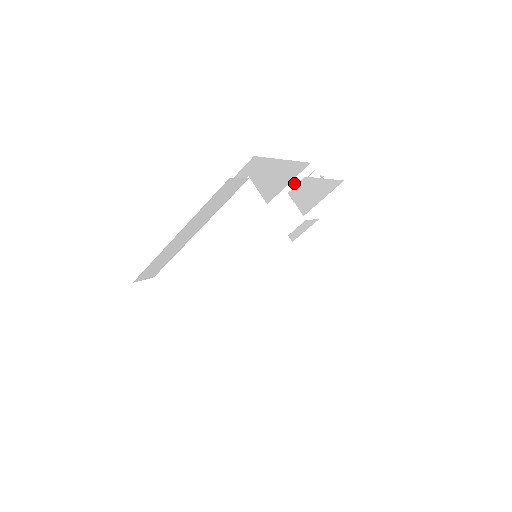
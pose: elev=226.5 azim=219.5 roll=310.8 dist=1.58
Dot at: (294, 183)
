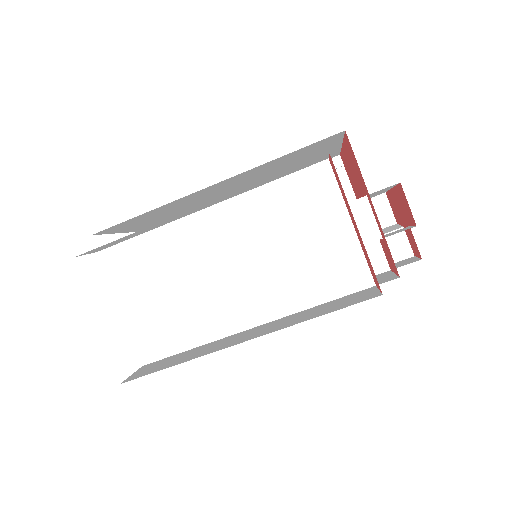
Dot at: occluded
